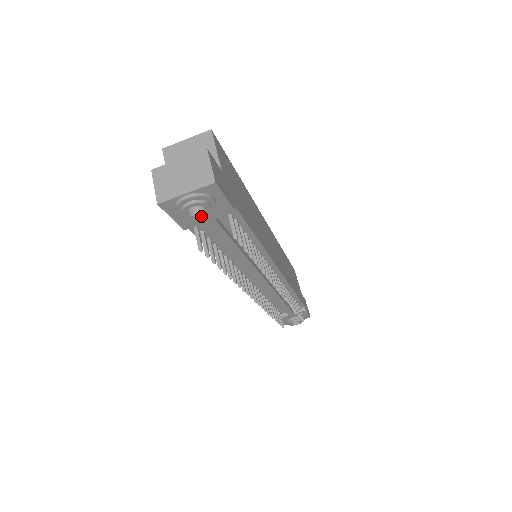
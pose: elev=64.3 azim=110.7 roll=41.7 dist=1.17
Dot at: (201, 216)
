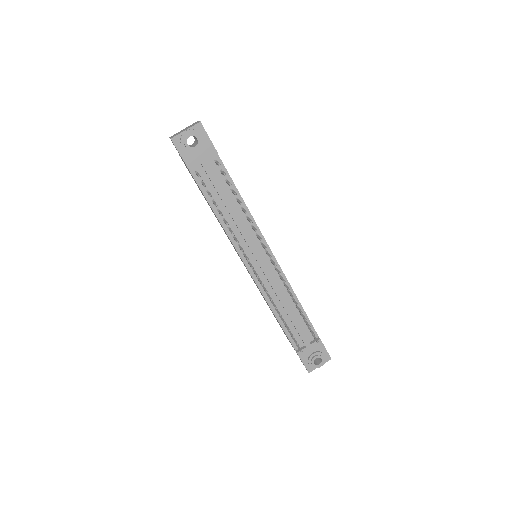
Dot at: (196, 148)
